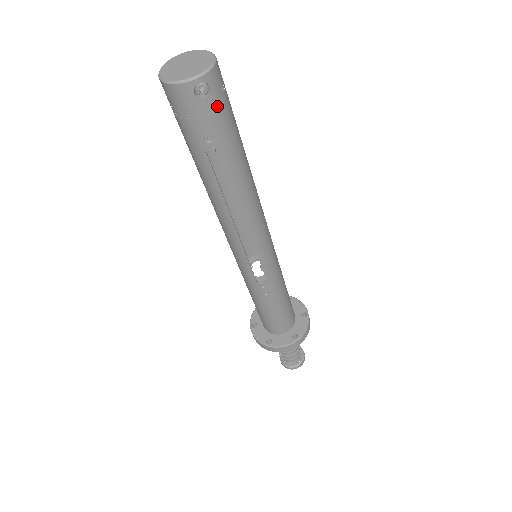
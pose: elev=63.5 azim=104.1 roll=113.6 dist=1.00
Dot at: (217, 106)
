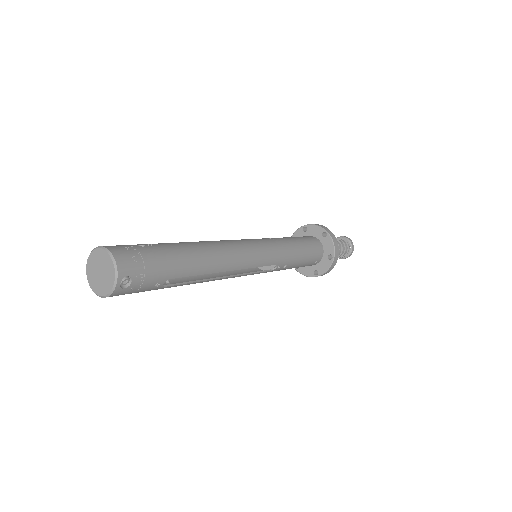
Dot at: (143, 273)
